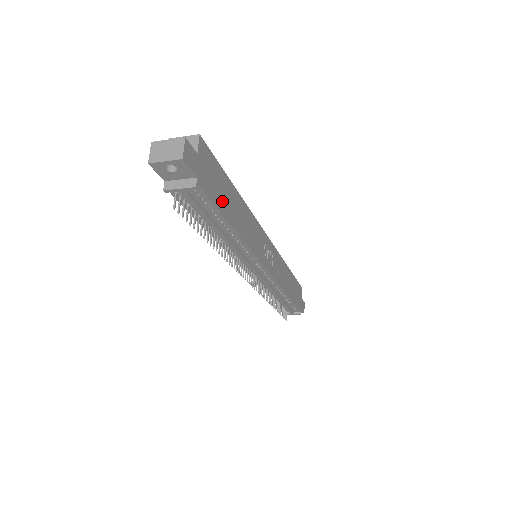
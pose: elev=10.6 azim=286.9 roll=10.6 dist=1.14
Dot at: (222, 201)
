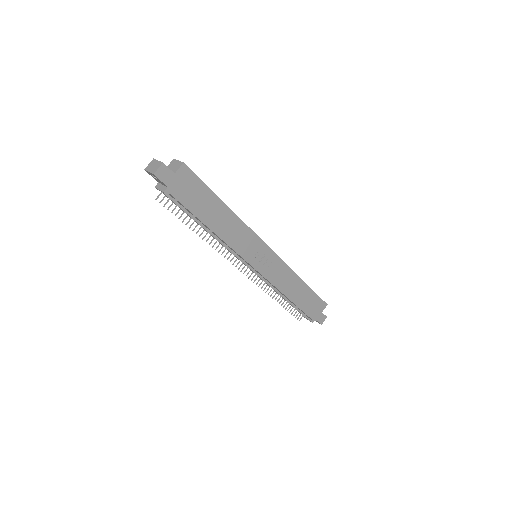
Dot at: (198, 207)
